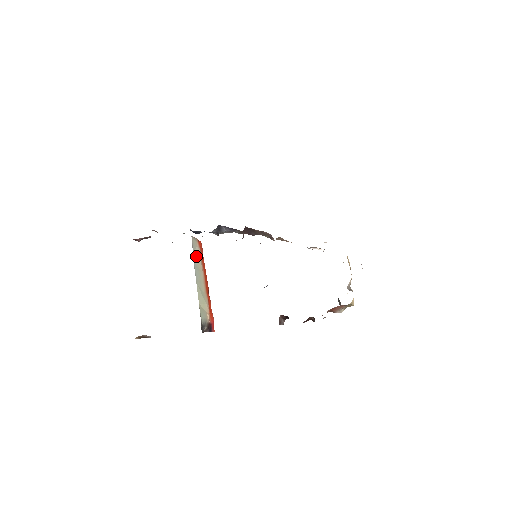
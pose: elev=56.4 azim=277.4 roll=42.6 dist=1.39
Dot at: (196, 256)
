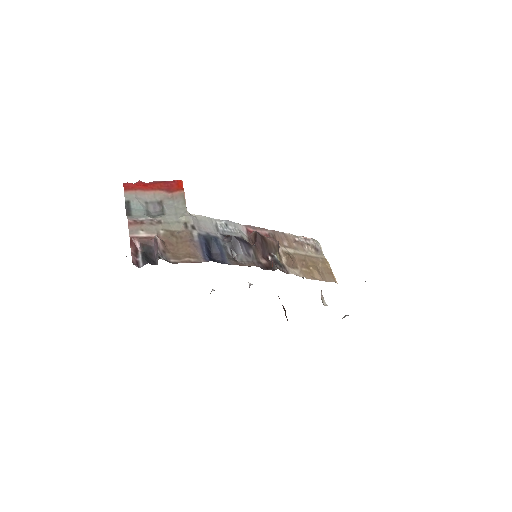
Dot at: occluded
